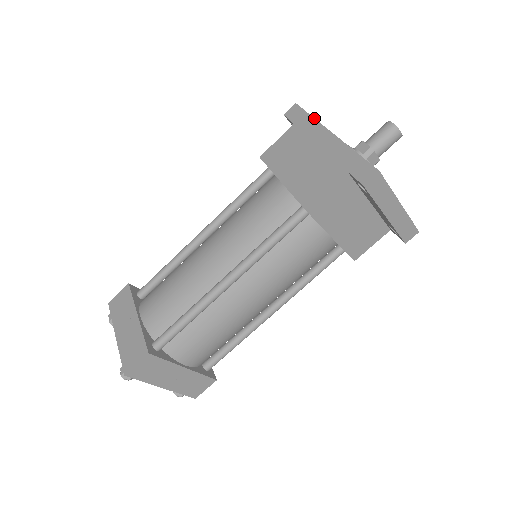
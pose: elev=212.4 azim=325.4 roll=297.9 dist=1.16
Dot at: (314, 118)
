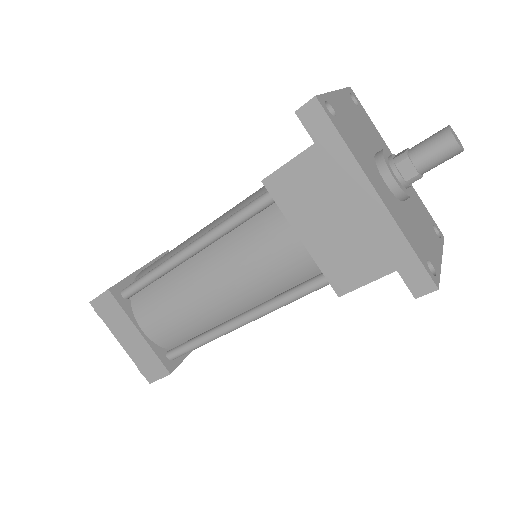
Dot at: (350, 150)
